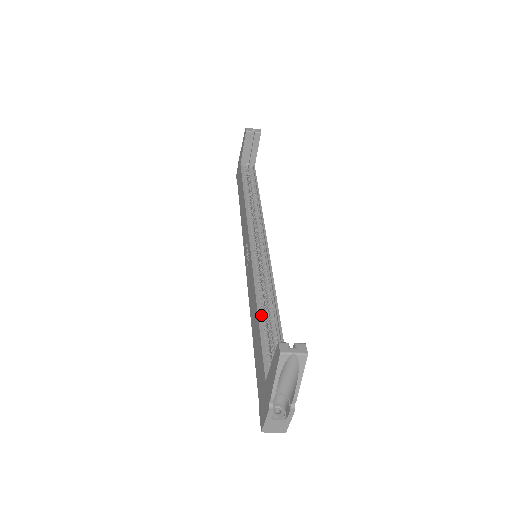
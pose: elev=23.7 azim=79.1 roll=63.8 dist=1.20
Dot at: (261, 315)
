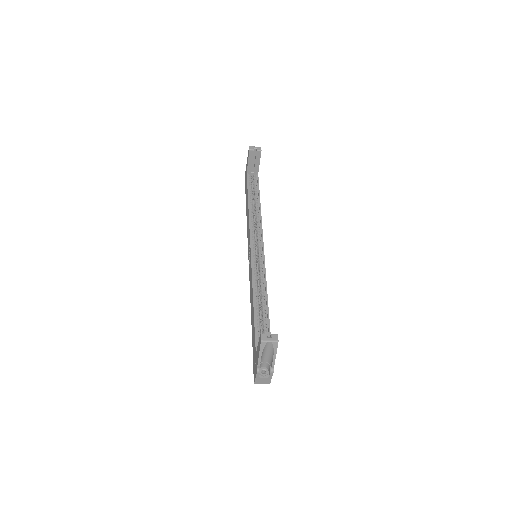
Dot at: (256, 306)
